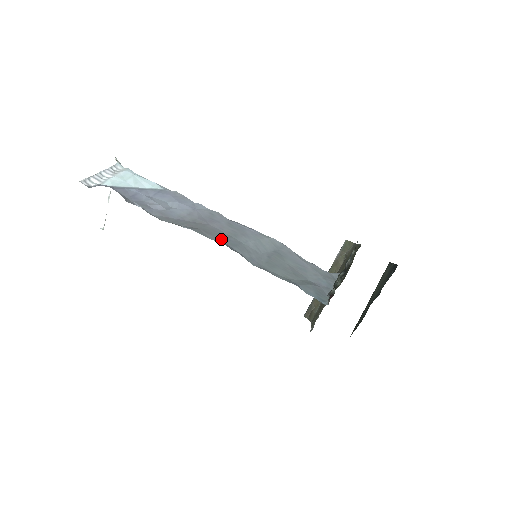
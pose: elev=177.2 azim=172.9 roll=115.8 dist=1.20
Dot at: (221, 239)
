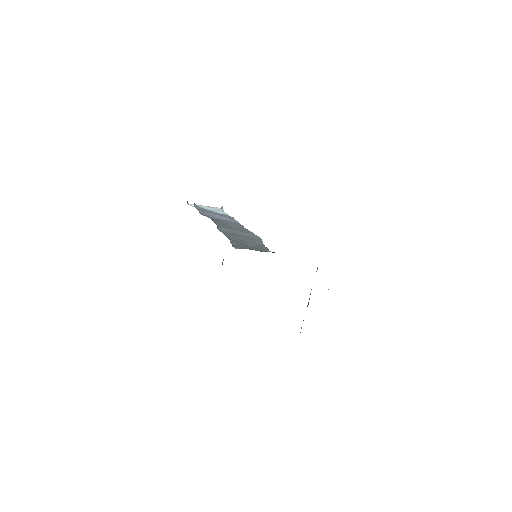
Dot at: (221, 224)
